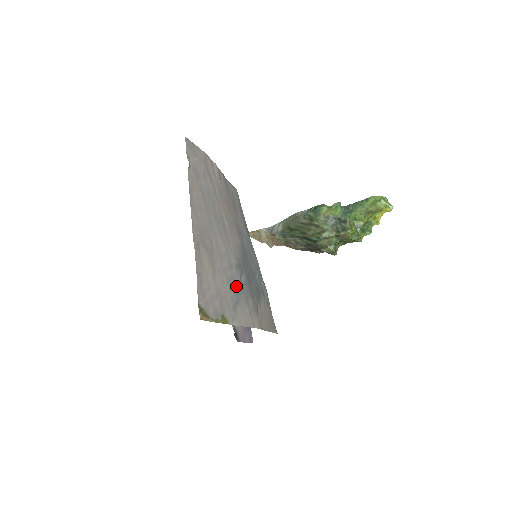
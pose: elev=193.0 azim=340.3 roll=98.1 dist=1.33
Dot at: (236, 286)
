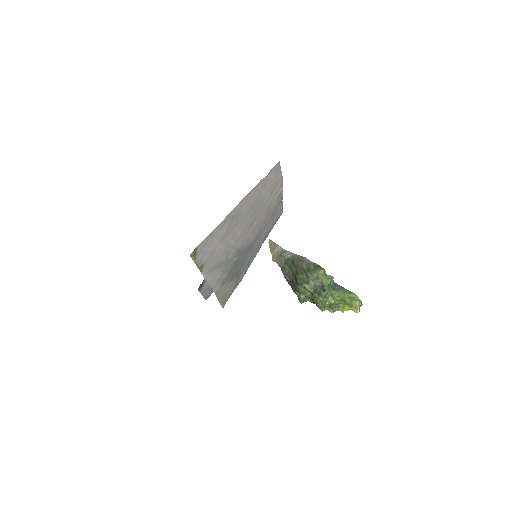
Dot at: (226, 259)
